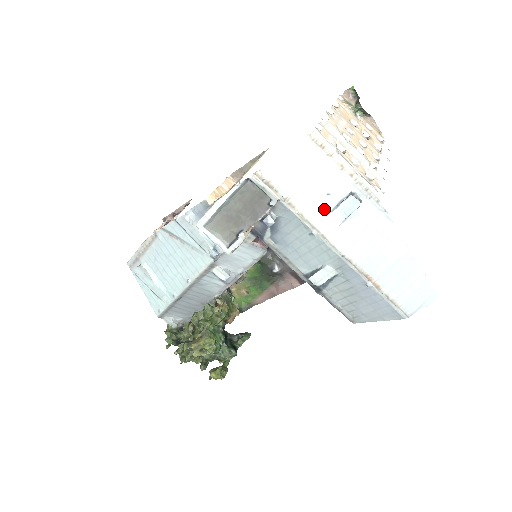
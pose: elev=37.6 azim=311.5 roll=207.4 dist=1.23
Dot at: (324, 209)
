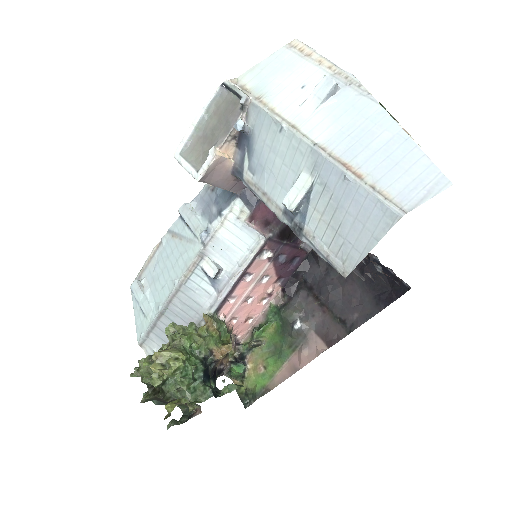
Dot at: (297, 101)
